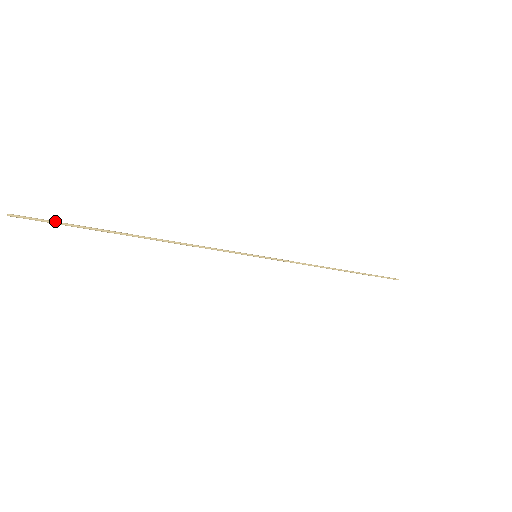
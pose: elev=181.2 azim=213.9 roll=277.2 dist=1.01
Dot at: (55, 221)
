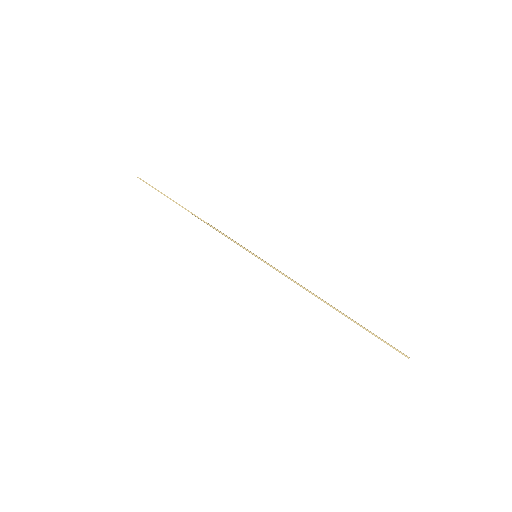
Dot at: occluded
